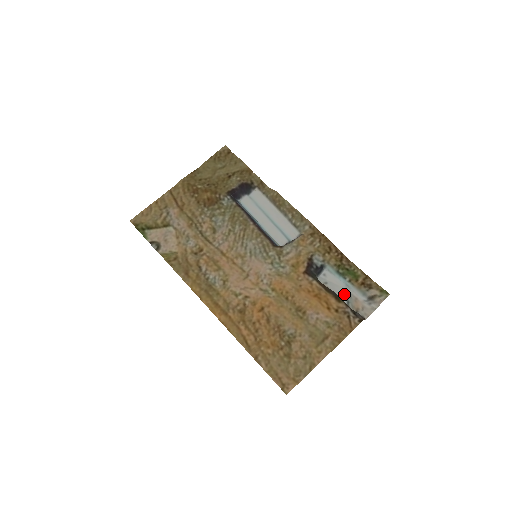
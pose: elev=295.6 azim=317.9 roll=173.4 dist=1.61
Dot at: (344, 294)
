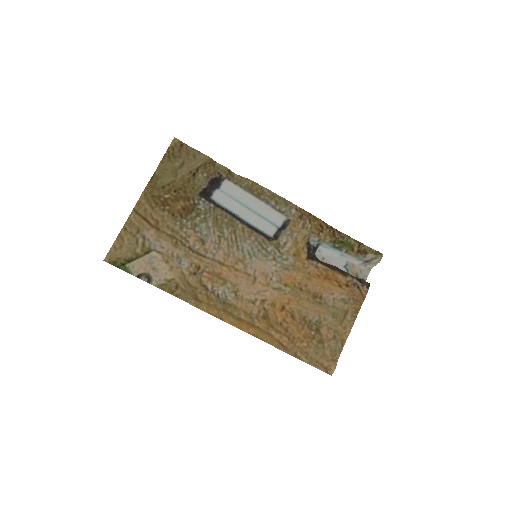
Dot at: (342, 264)
